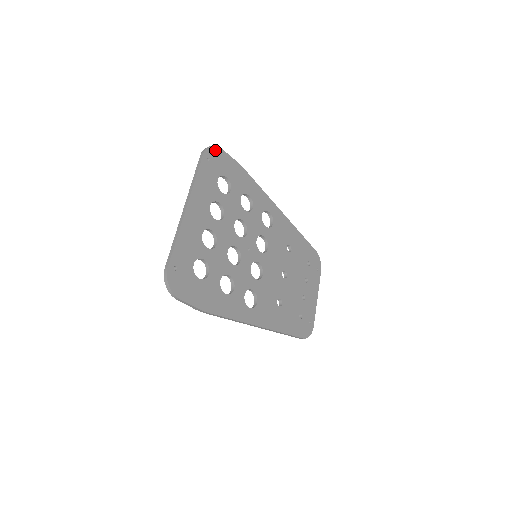
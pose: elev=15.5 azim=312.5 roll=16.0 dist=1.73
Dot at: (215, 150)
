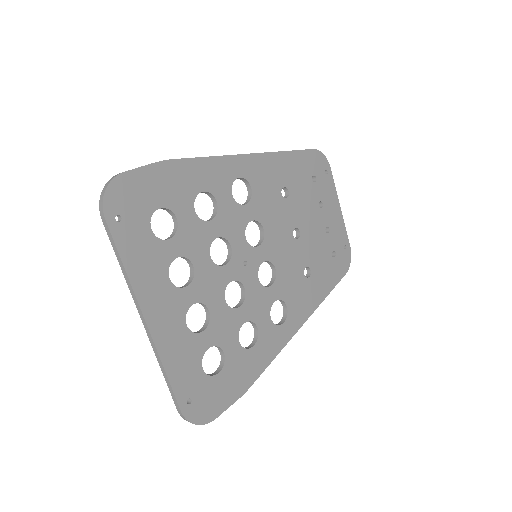
Dot at: (115, 189)
